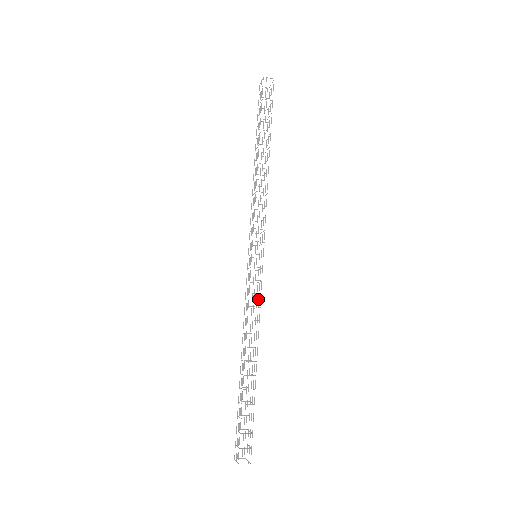
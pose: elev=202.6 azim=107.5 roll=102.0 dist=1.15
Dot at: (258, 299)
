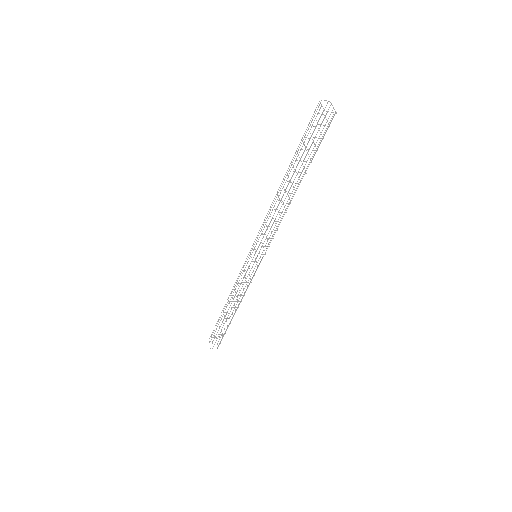
Dot at: (248, 286)
